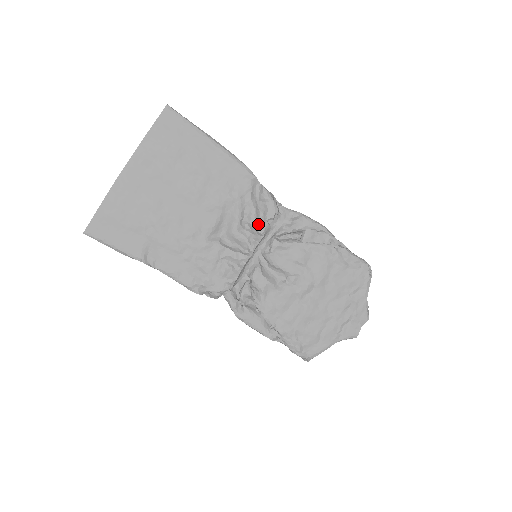
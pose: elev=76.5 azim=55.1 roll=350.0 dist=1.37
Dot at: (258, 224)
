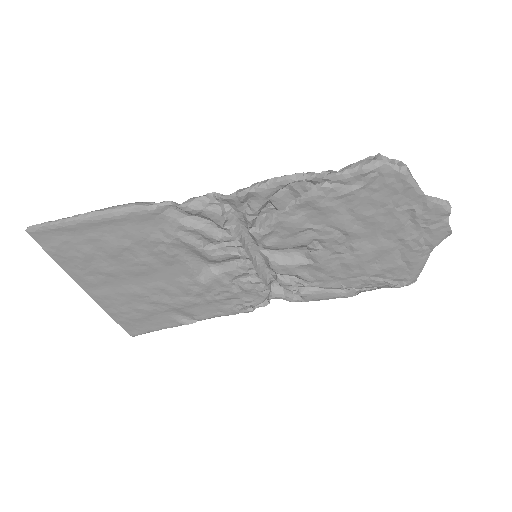
Dot at: (221, 236)
